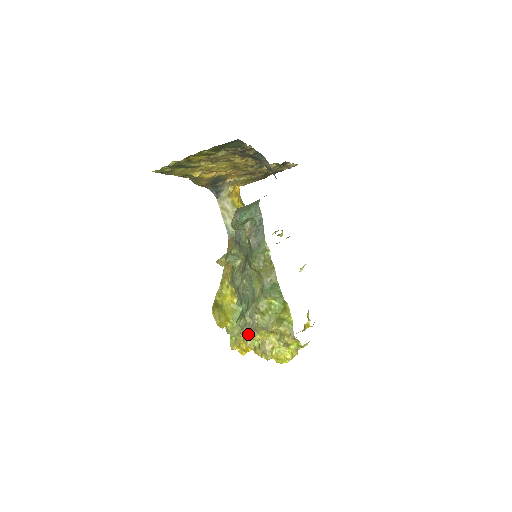
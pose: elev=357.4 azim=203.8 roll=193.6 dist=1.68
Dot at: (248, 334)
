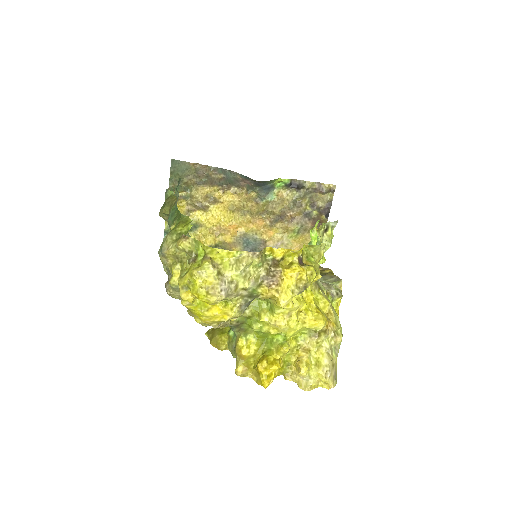
Dot at: (168, 285)
